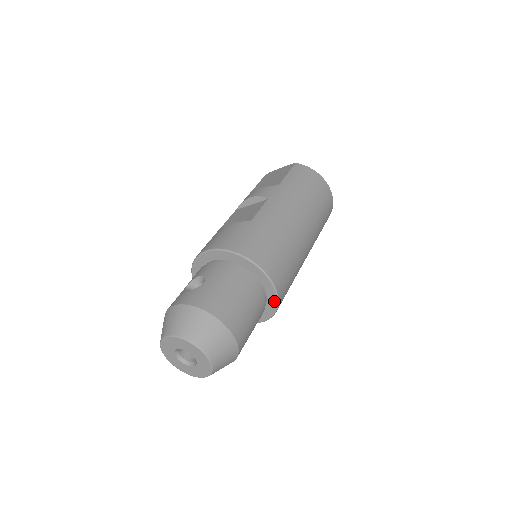
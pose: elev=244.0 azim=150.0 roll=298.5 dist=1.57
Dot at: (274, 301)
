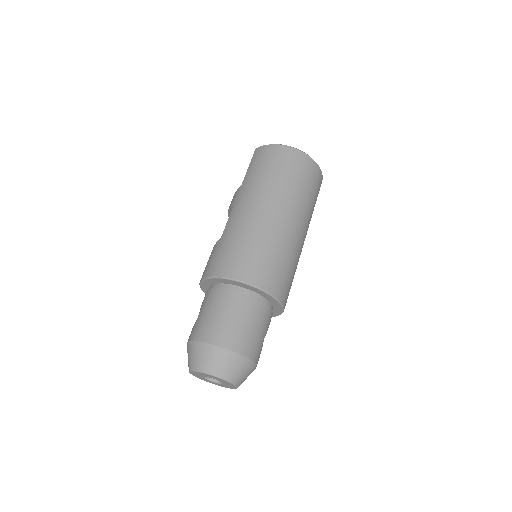
Dot at: (266, 295)
